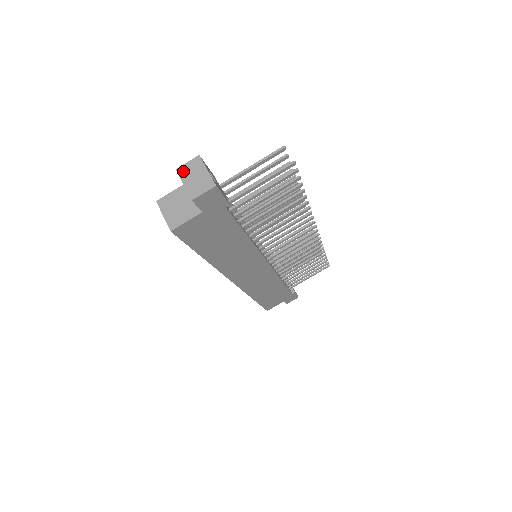
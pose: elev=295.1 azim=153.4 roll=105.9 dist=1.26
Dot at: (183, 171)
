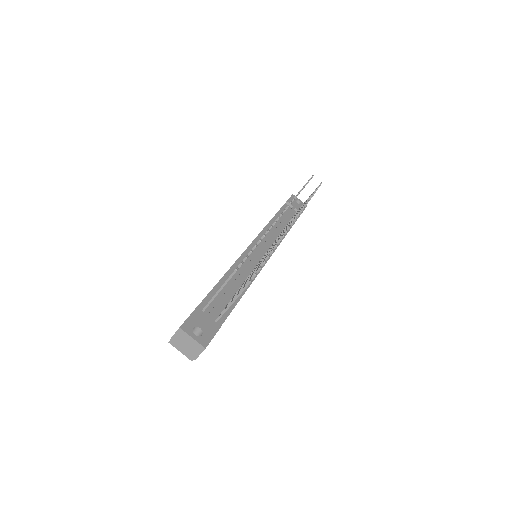
Dot at: (176, 341)
